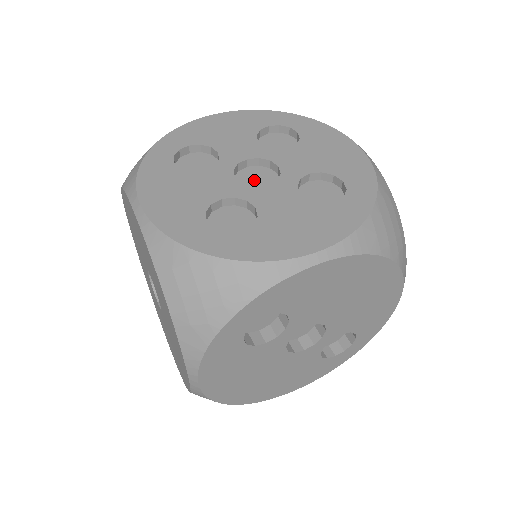
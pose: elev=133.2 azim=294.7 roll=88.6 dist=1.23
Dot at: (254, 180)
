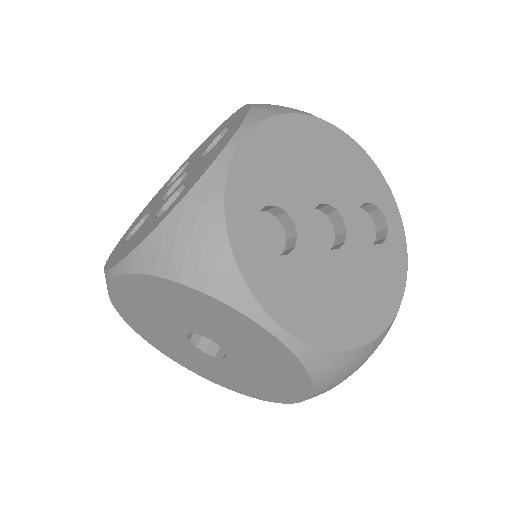
Dot at: occluded
